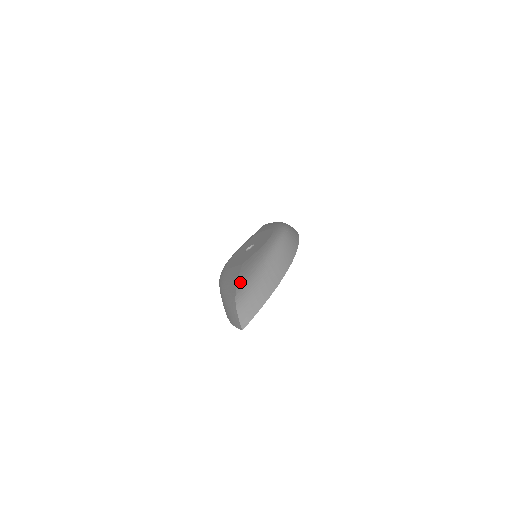
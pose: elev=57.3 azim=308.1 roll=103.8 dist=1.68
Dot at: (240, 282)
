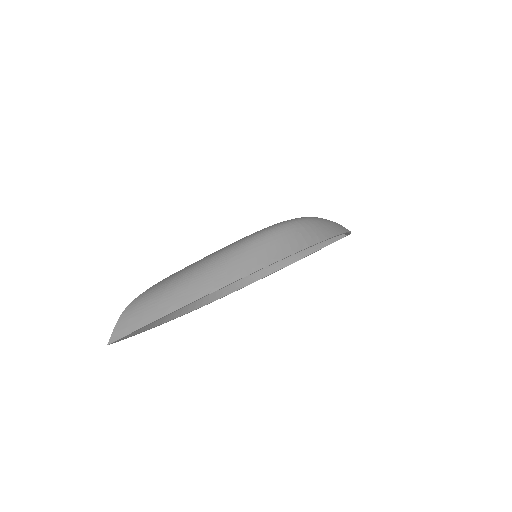
Dot at: (165, 278)
